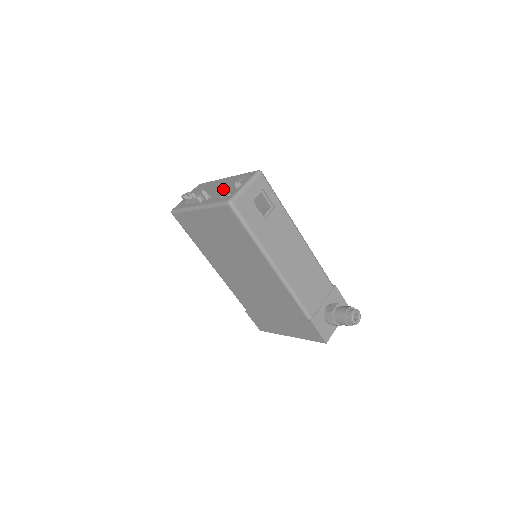
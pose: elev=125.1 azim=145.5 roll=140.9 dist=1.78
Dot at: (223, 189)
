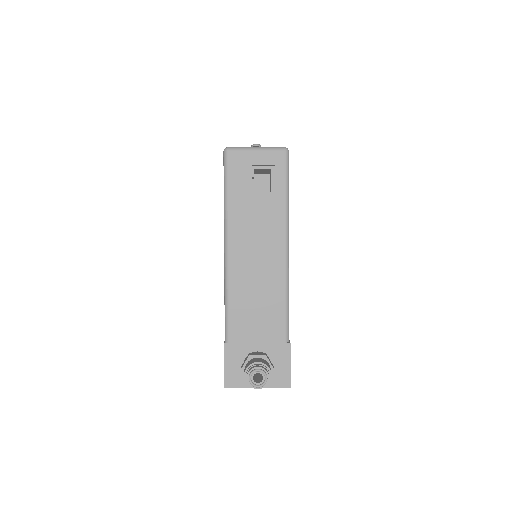
Dot at: occluded
